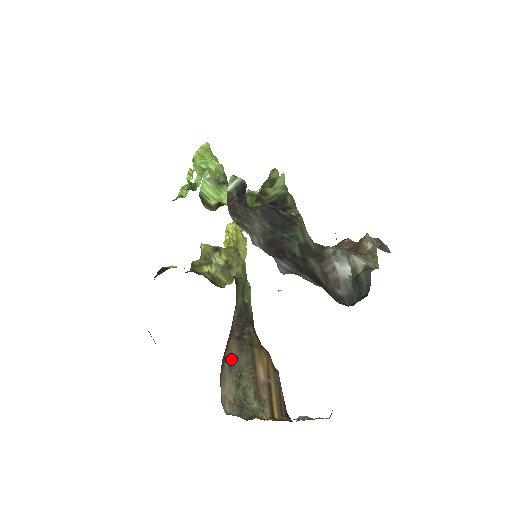
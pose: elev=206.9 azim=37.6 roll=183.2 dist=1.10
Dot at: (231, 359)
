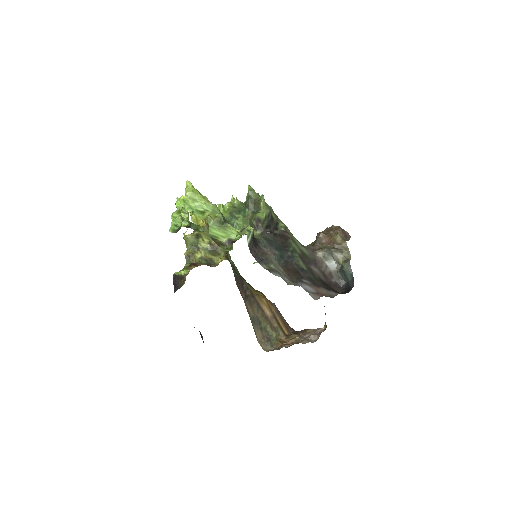
Dot at: (251, 316)
